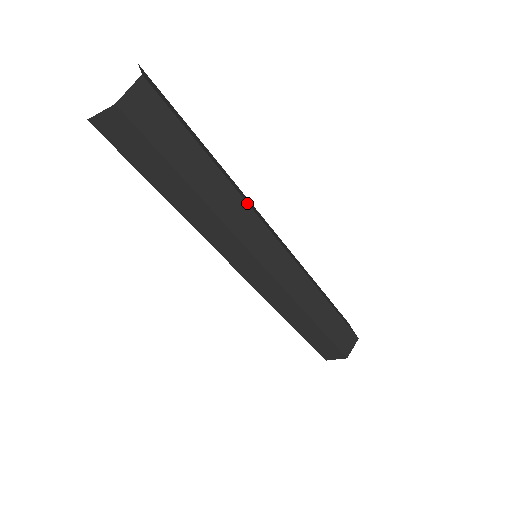
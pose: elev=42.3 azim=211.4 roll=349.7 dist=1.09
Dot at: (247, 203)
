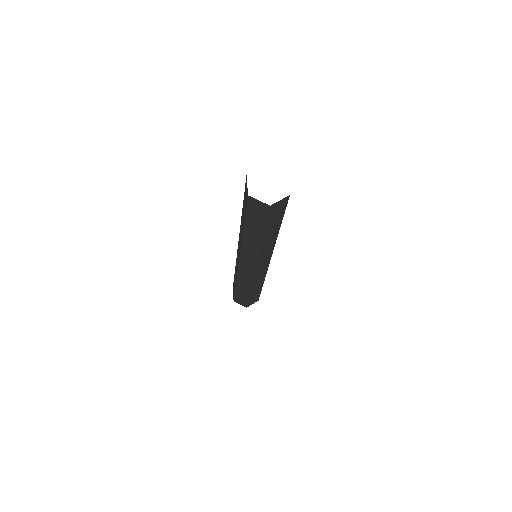
Dot at: occluded
